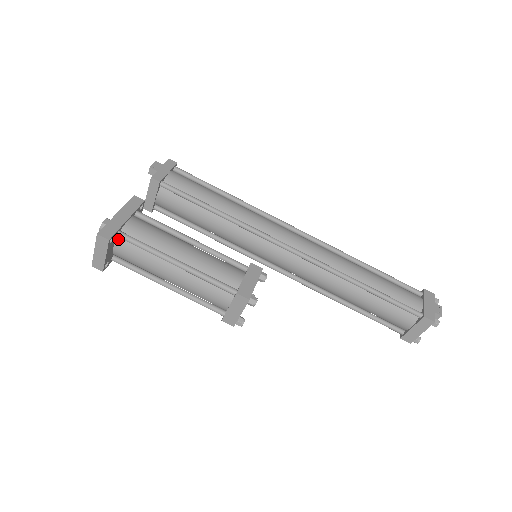
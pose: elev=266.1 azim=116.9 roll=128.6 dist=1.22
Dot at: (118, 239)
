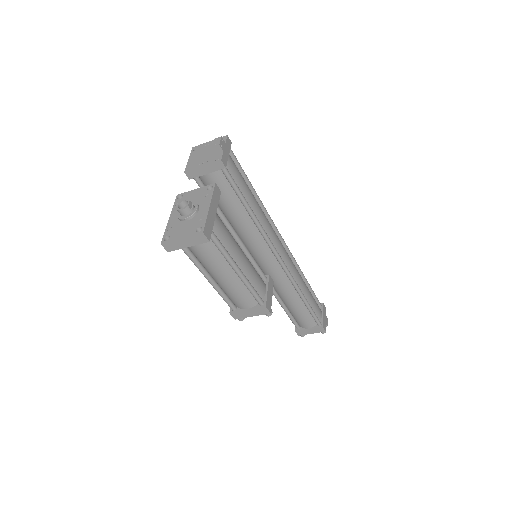
Dot at: occluded
